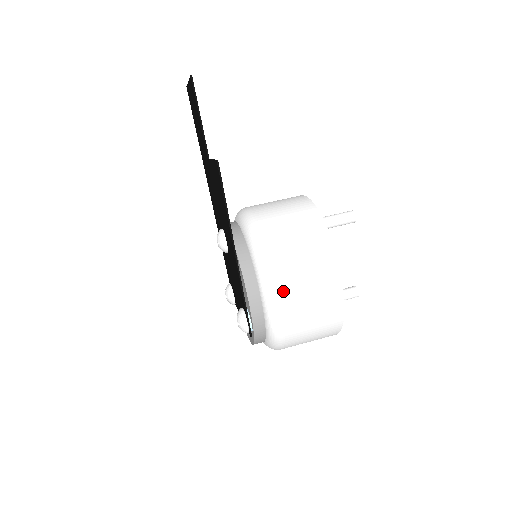
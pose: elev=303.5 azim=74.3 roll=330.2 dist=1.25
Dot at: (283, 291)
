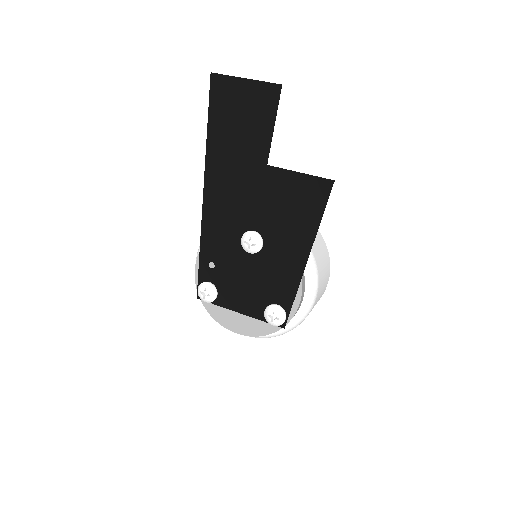
Dot at: (319, 287)
